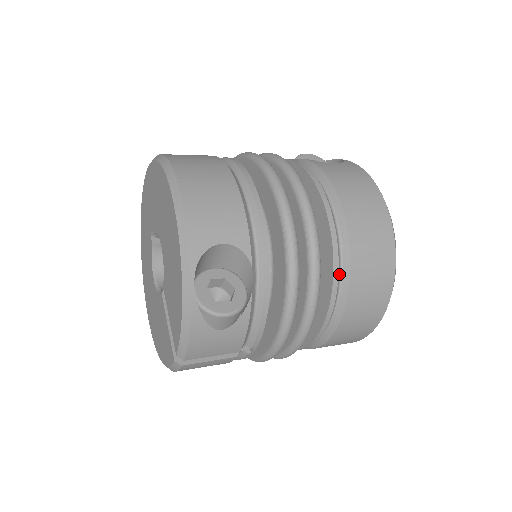
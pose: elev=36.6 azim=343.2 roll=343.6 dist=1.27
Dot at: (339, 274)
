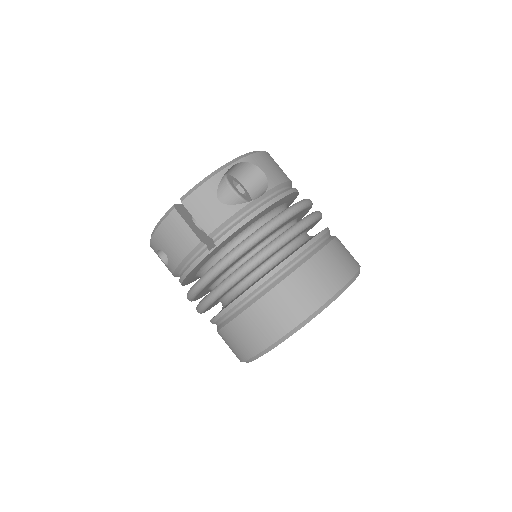
Dot at: (302, 256)
